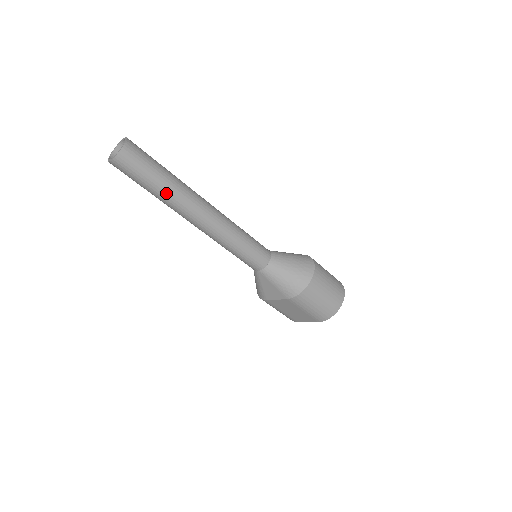
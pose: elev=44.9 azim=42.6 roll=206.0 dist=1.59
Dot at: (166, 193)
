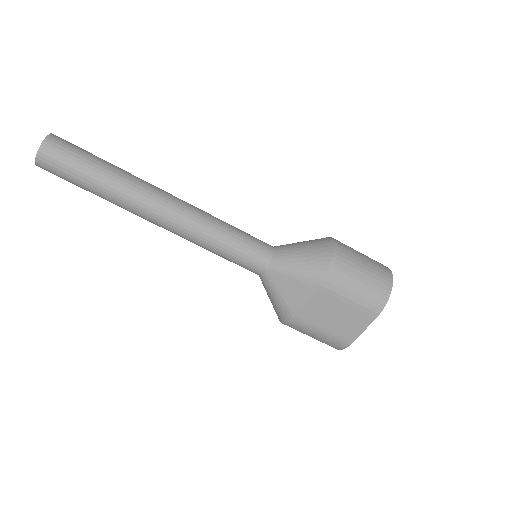
Dot at: (113, 181)
